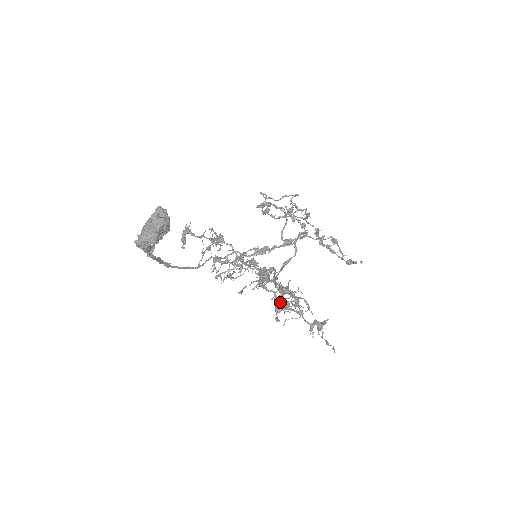
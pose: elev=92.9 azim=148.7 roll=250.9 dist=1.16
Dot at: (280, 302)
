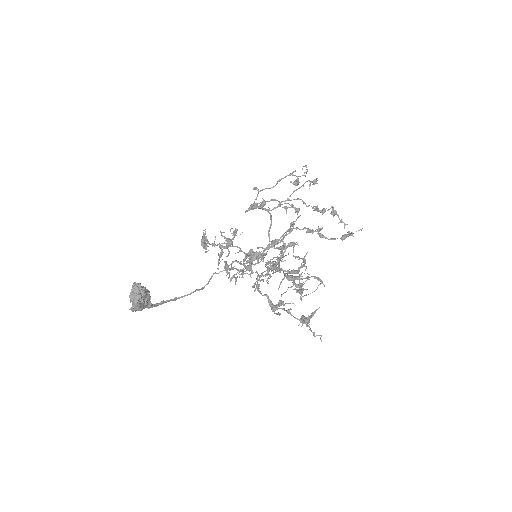
Dot at: (281, 295)
